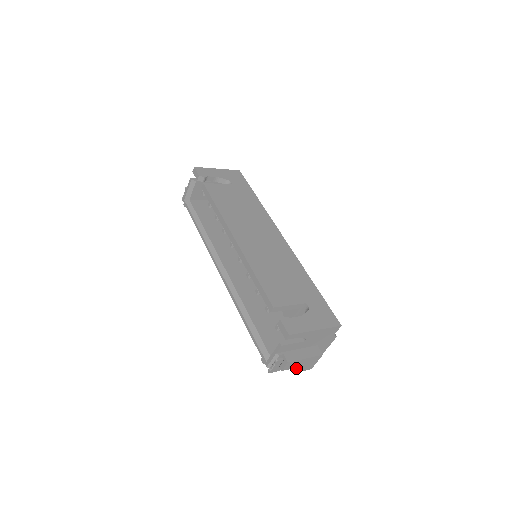
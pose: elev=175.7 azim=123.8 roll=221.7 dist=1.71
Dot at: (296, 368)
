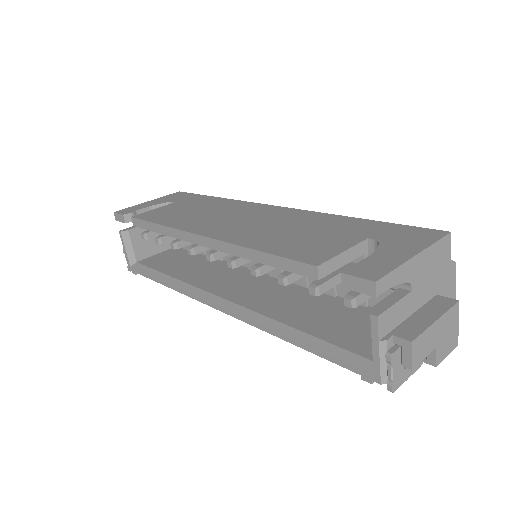
Dot at: (432, 354)
